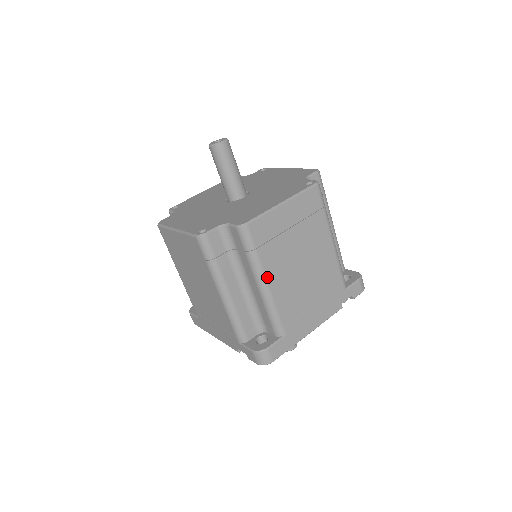
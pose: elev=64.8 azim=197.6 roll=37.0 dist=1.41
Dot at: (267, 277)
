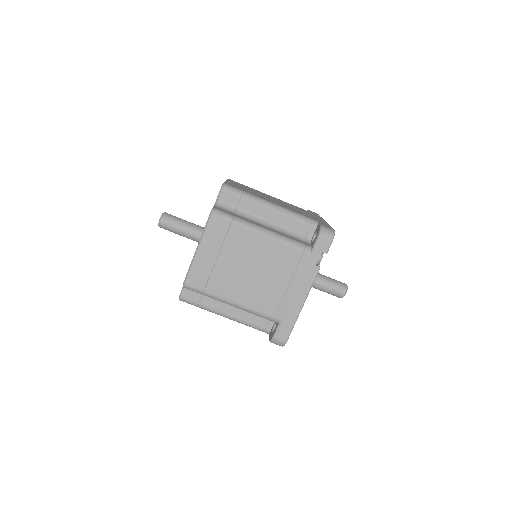
Dot at: (229, 299)
